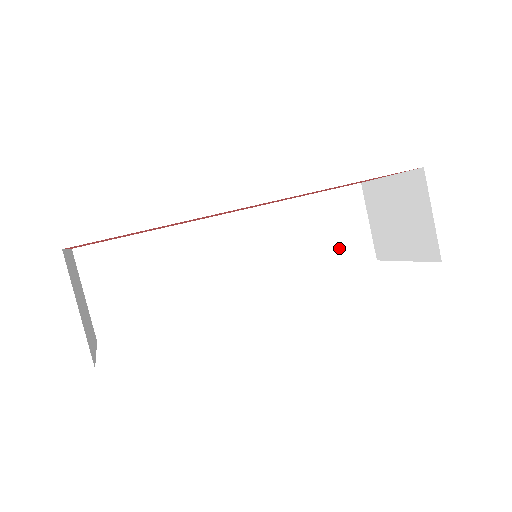
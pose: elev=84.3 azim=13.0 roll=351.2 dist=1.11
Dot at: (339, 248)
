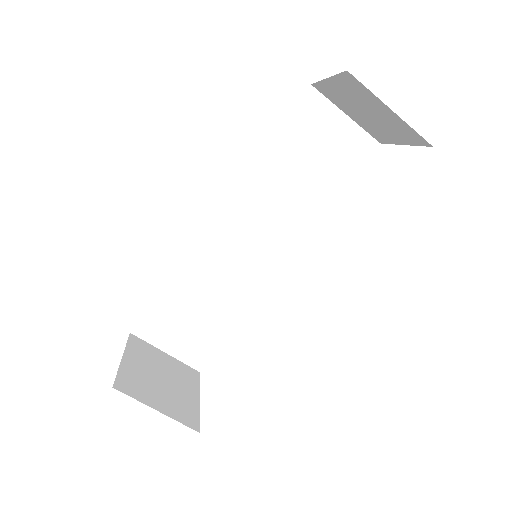
Dot at: (334, 164)
